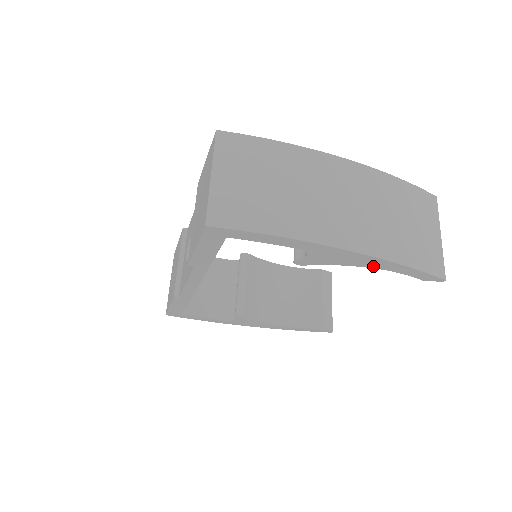
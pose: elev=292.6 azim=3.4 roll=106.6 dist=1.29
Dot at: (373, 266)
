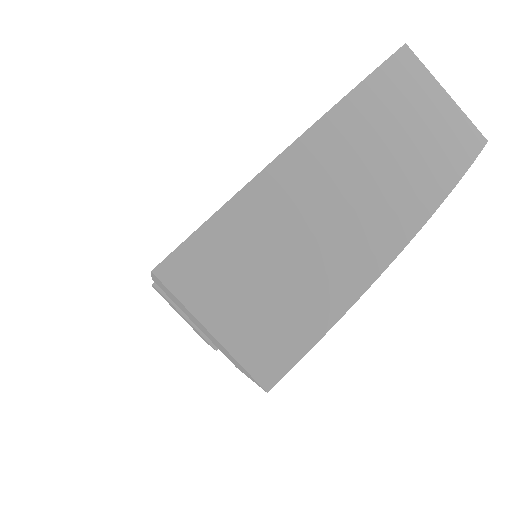
Dot at: occluded
